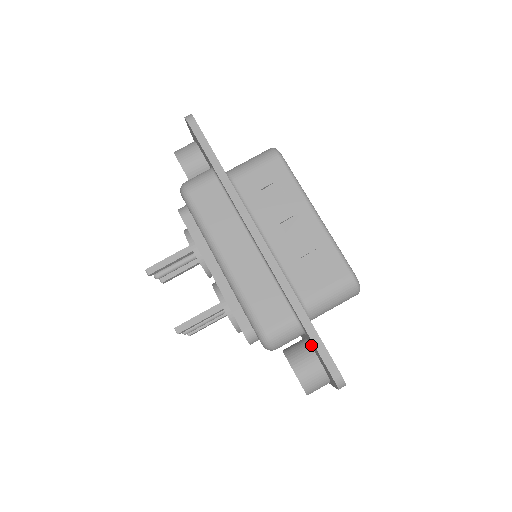
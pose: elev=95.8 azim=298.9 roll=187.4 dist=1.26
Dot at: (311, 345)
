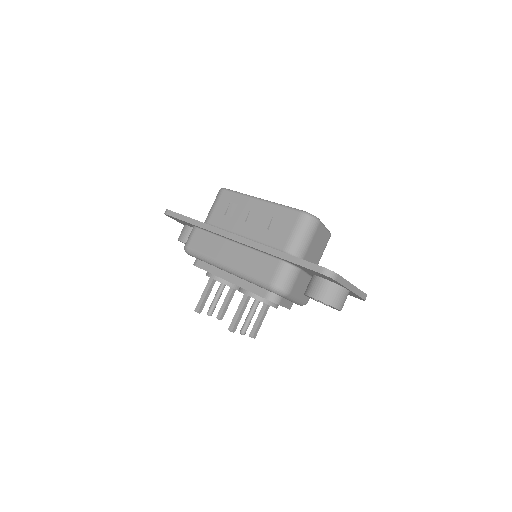
Dot at: (311, 273)
